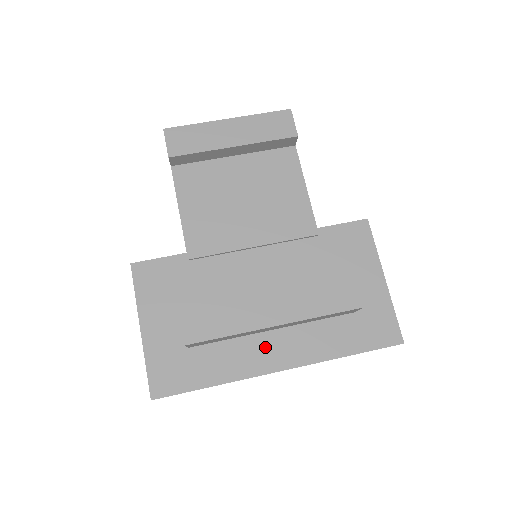
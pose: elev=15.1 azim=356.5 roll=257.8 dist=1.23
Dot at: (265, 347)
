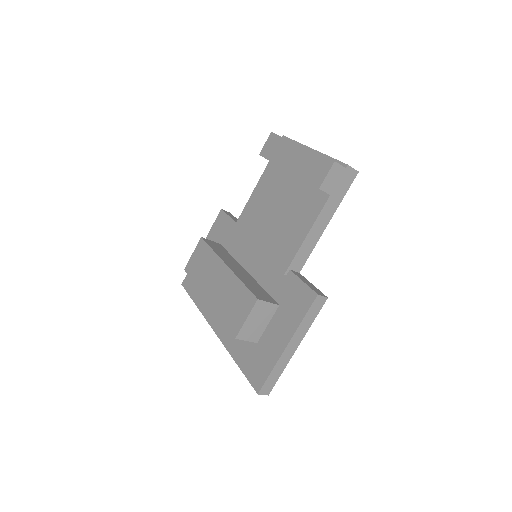
Dot at: occluded
